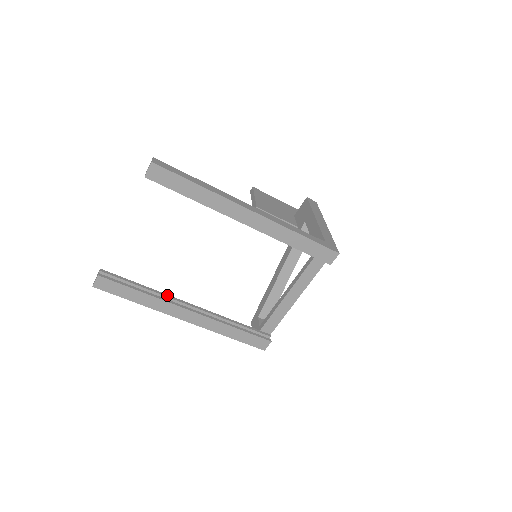
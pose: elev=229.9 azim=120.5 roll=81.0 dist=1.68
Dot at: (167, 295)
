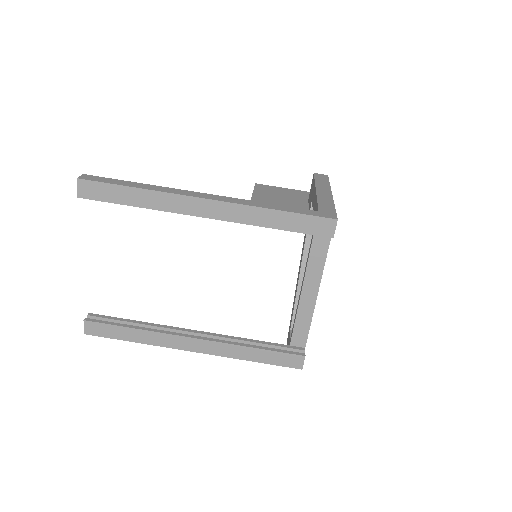
Dot at: (166, 326)
